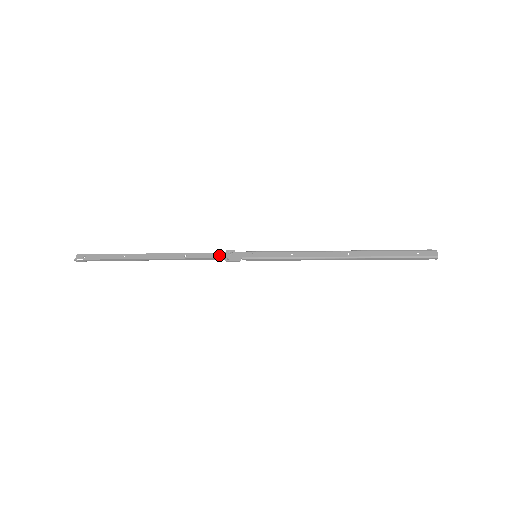
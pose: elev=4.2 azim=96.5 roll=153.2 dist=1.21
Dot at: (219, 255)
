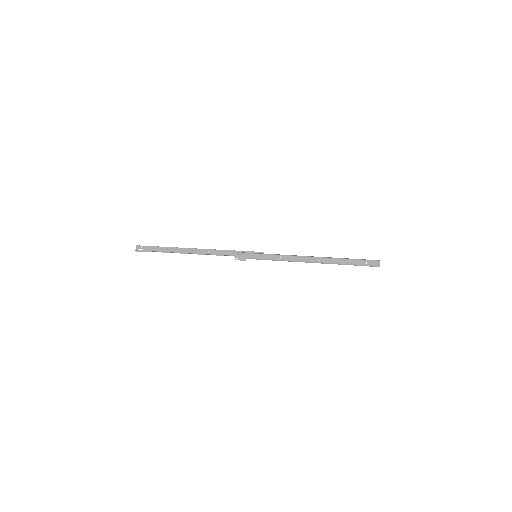
Dot at: (231, 252)
